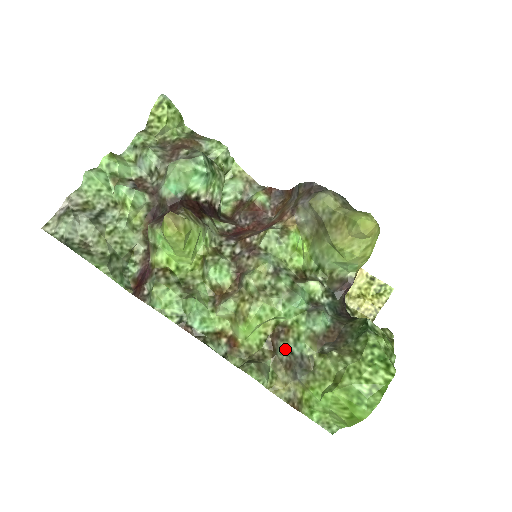
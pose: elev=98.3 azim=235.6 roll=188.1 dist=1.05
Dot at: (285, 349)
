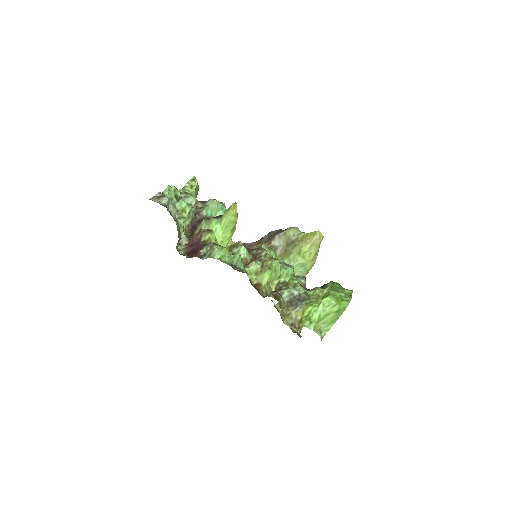
Dot at: (287, 293)
